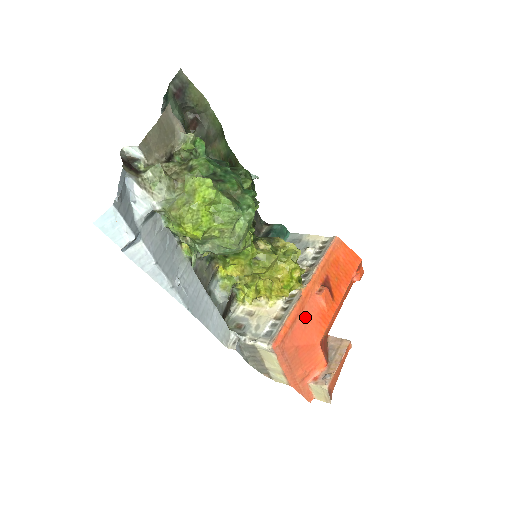
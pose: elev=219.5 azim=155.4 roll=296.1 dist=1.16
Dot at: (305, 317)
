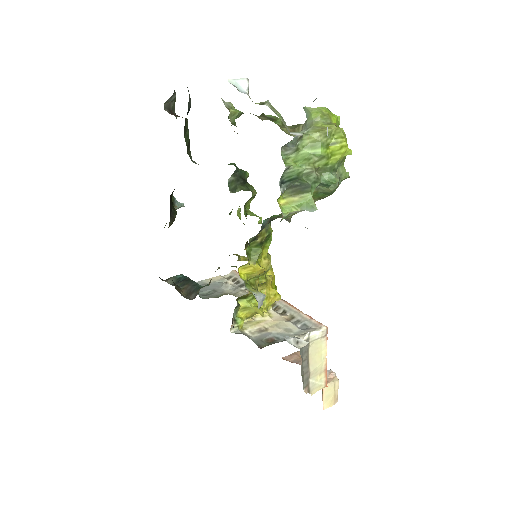
Dot at: occluded
